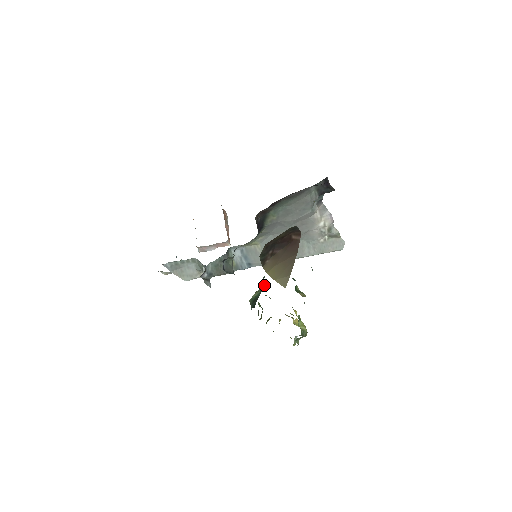
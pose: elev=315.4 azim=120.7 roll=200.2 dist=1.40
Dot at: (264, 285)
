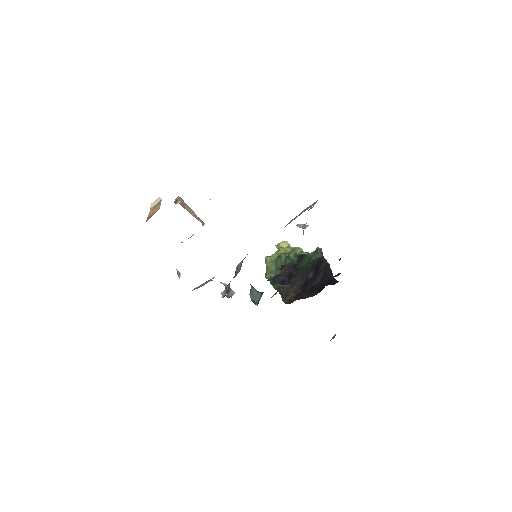
Dot at: occluded
